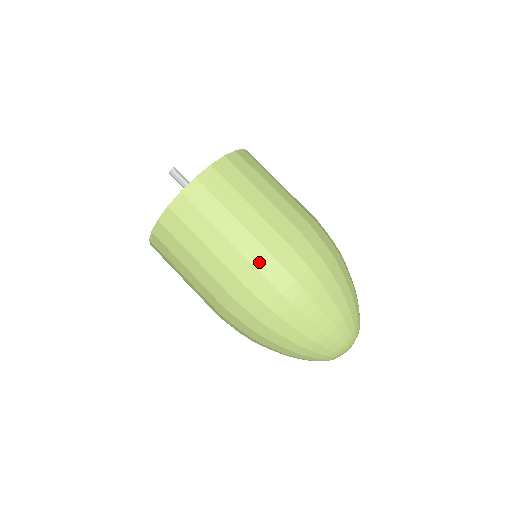
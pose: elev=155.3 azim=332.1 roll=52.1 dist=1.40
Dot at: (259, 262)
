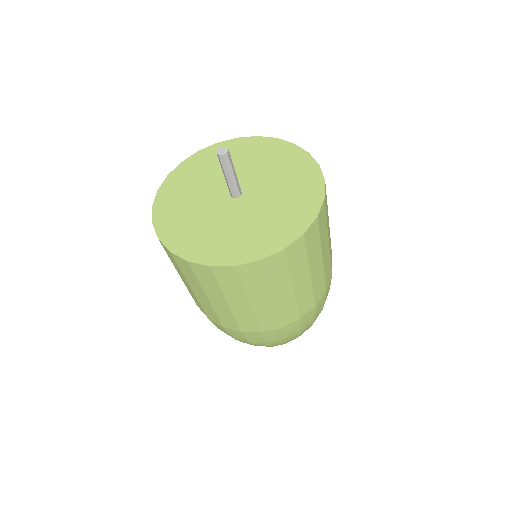
Dot at: (227, 325)
